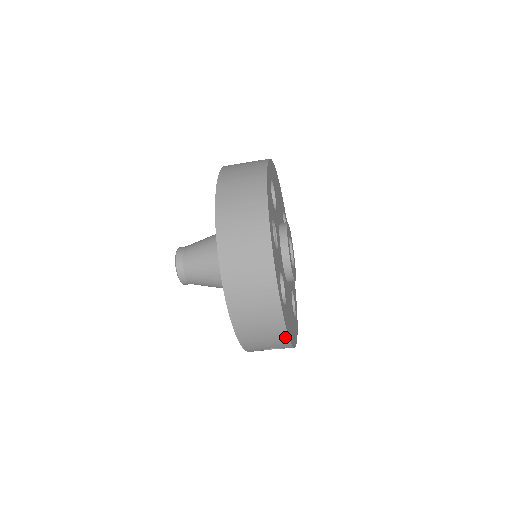
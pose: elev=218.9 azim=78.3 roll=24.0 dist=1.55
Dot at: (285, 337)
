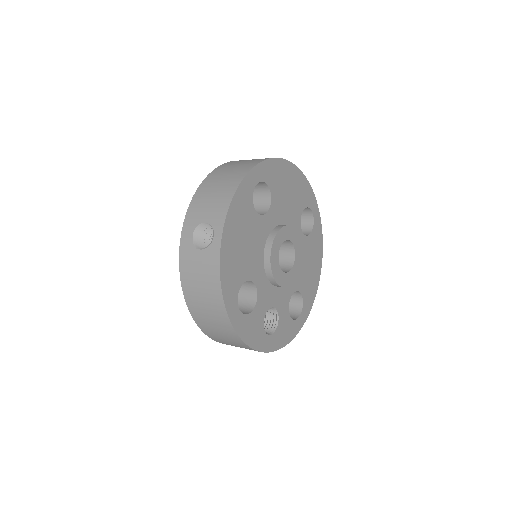
Dot at: (312, 300)
